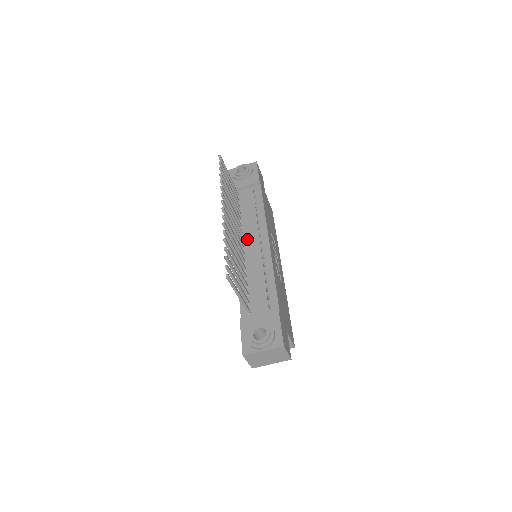
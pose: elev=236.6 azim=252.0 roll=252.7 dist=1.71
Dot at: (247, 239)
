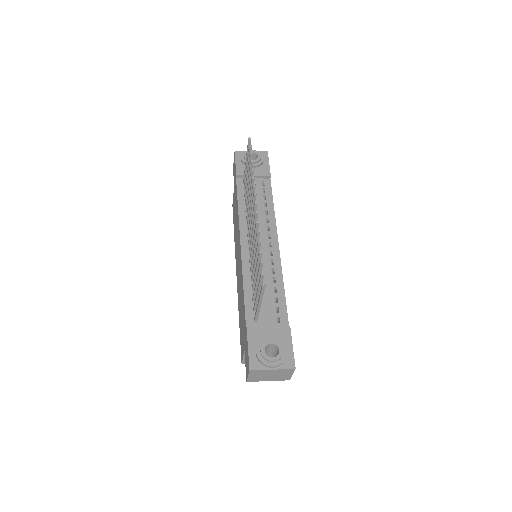
Dot at: occluded
